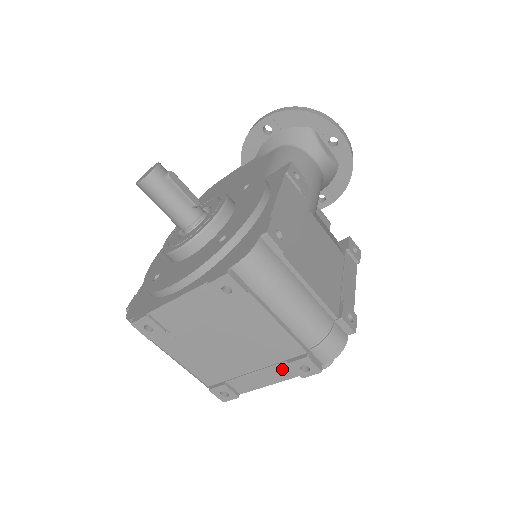
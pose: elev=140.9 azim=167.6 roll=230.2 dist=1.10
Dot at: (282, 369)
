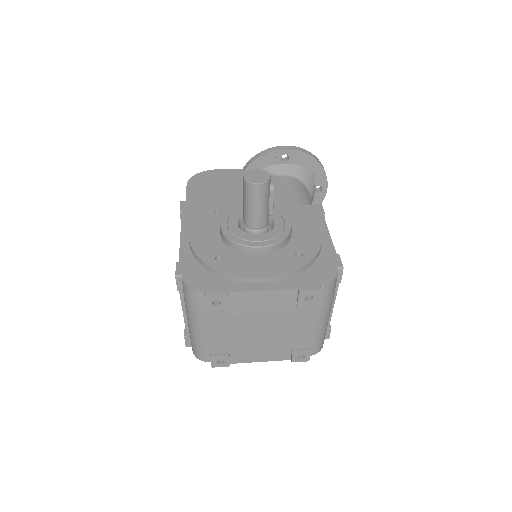
Dot at: (282, 353)
